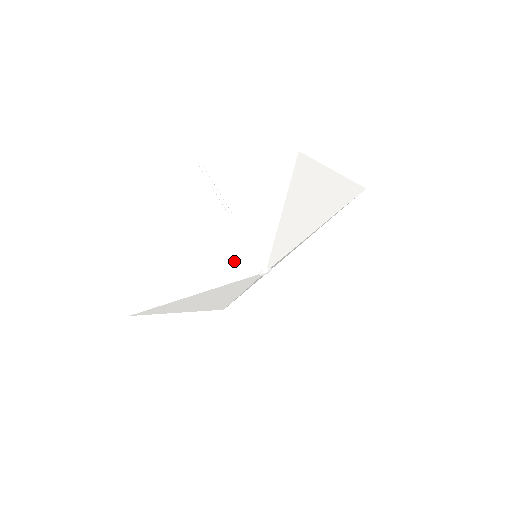
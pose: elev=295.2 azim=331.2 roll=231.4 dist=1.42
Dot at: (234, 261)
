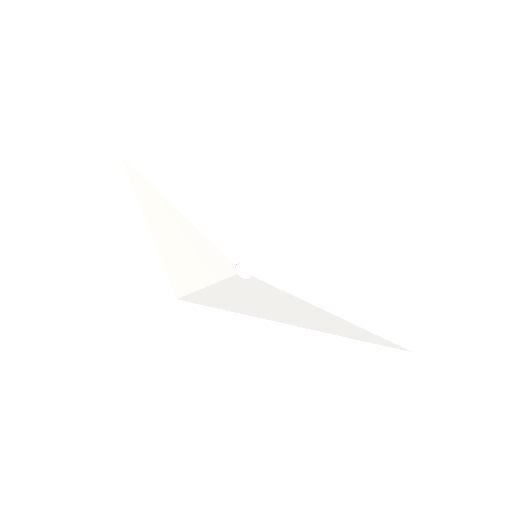
Dot at: (237, 217)
